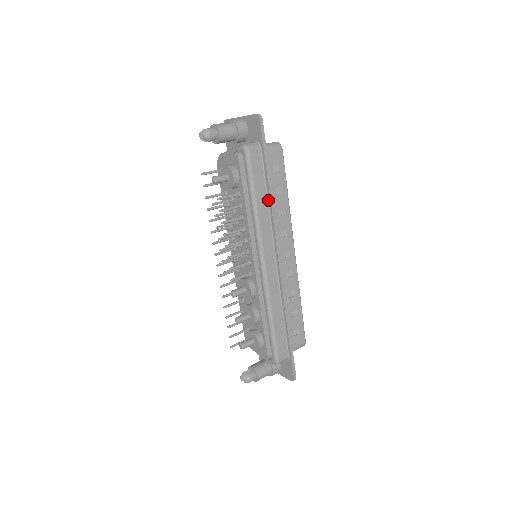
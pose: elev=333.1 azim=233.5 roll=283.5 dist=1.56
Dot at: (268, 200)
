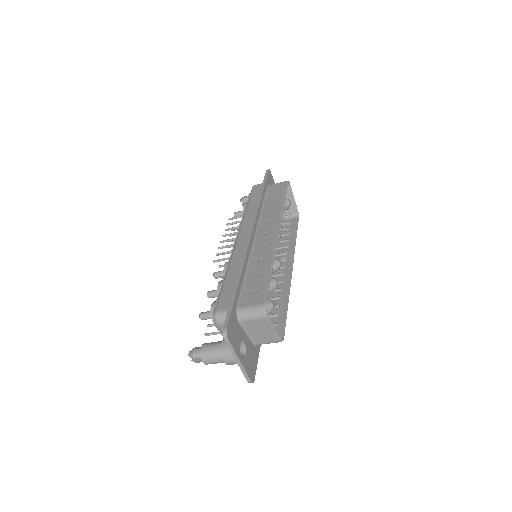
Dot at: occluded
